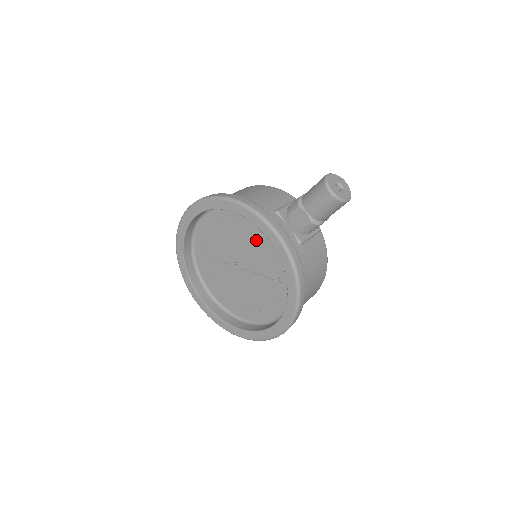
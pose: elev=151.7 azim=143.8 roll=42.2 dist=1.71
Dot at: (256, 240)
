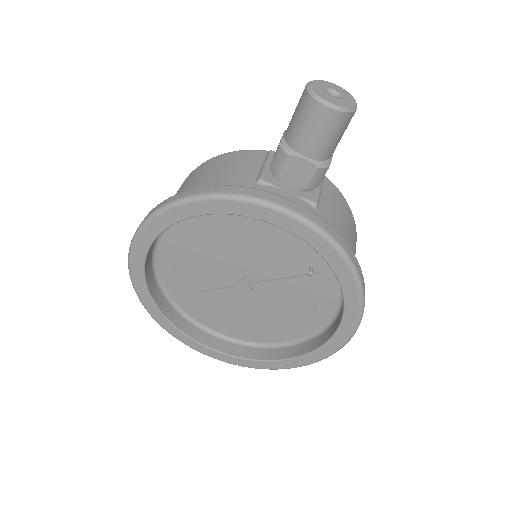
Dot at: (252, 236)
